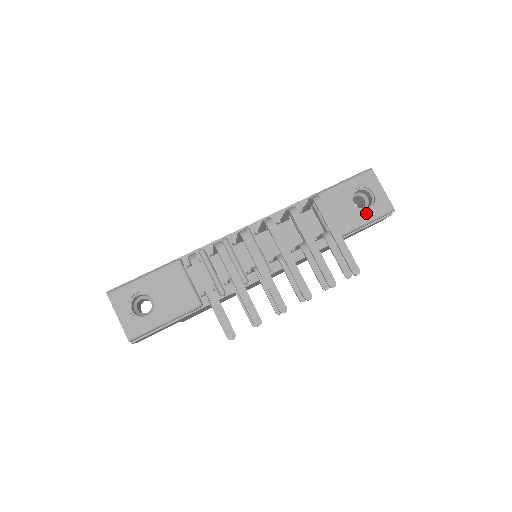
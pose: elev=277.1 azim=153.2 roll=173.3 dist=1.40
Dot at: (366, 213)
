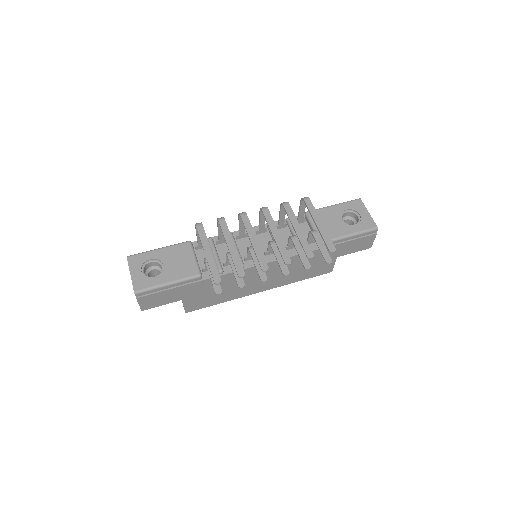
Dot at: (352, 227)
